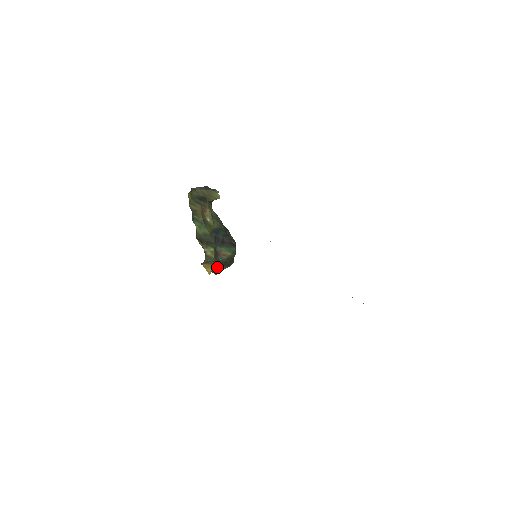
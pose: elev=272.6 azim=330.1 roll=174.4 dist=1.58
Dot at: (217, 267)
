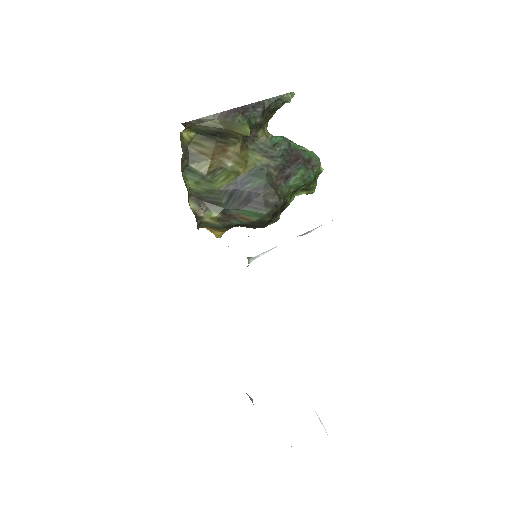
Dot at: (241, 226)
